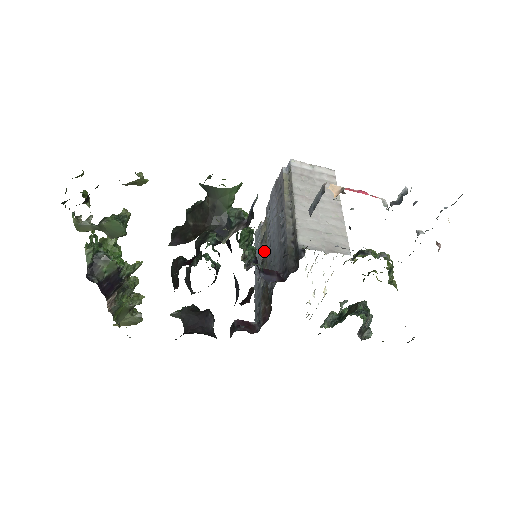
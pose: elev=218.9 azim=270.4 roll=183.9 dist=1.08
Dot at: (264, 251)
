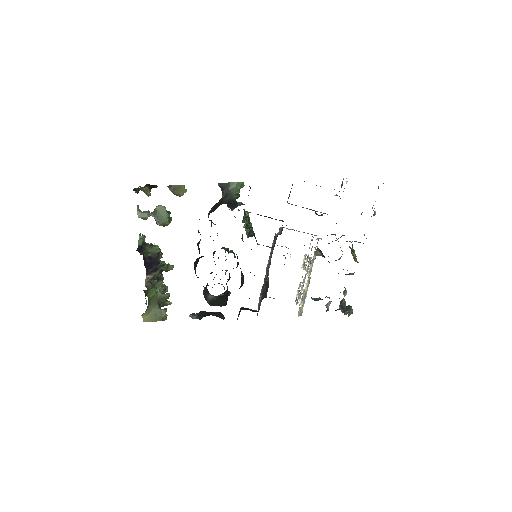
Dot at: occluded
